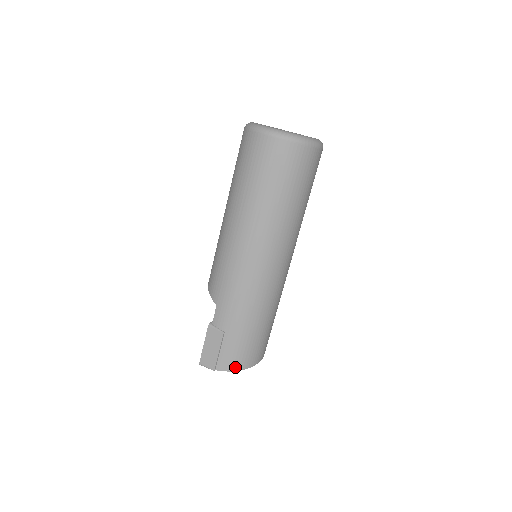
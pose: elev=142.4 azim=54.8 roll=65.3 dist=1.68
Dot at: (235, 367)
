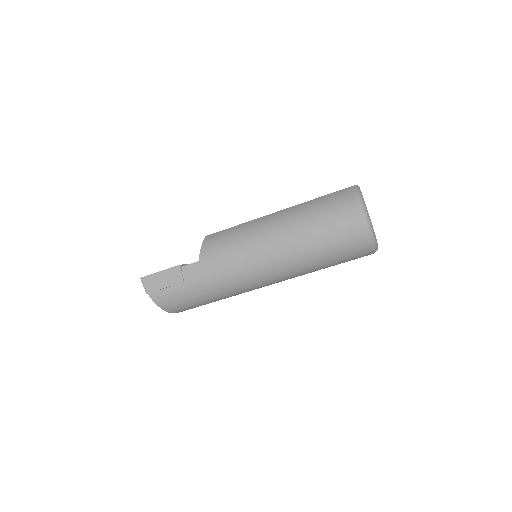
Dot at: (163, 305)
